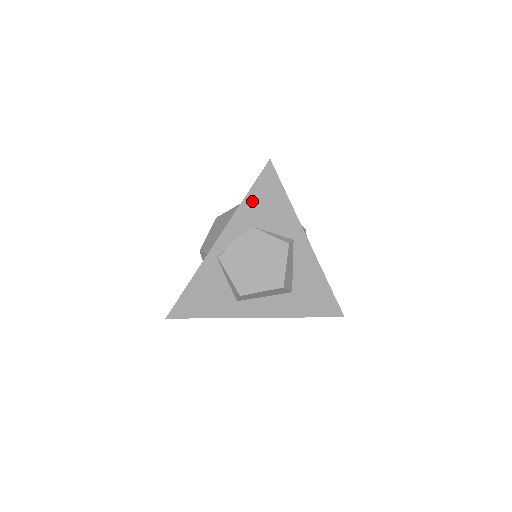
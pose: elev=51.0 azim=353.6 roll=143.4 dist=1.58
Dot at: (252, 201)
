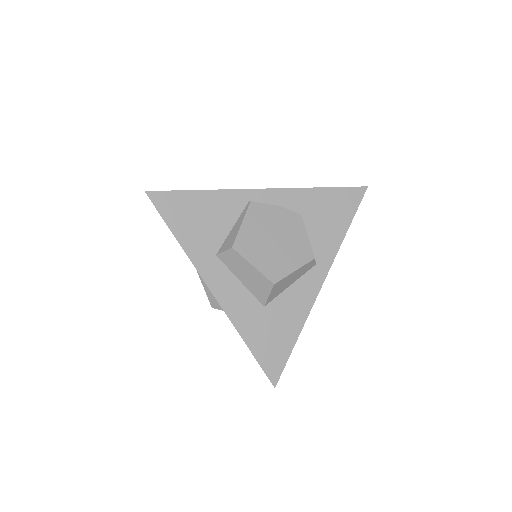
Dot at: (324, 197)
